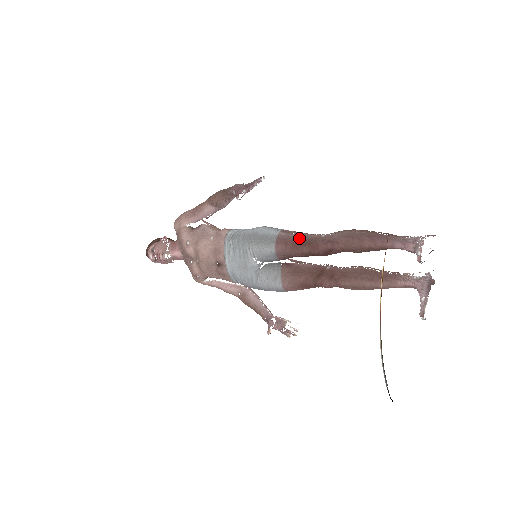
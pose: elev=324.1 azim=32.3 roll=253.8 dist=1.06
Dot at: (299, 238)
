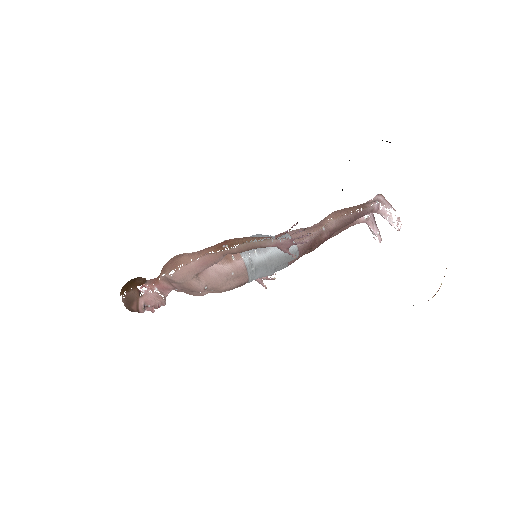
Dot at: (312, 241)
